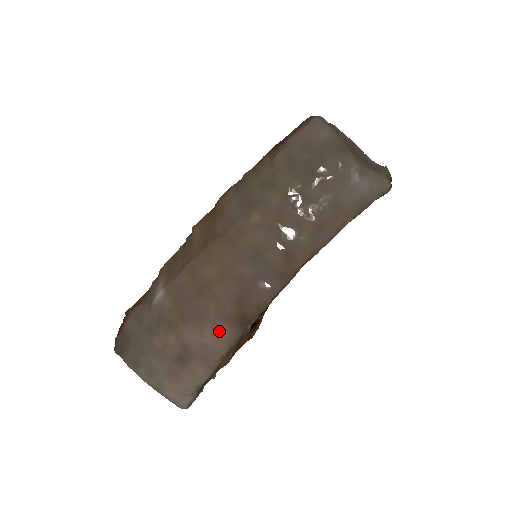
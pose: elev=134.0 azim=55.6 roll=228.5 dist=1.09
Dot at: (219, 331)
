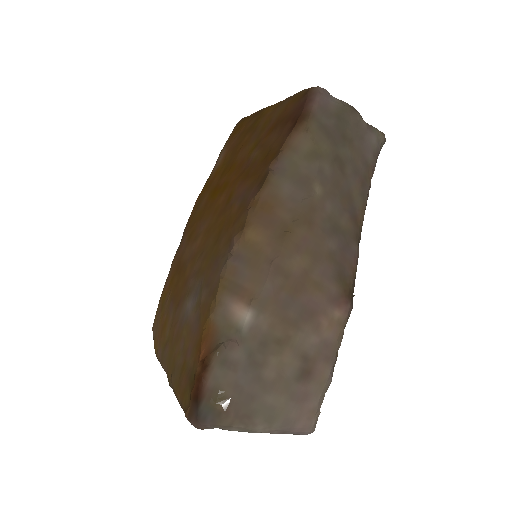
Dot at: (335, 317)
